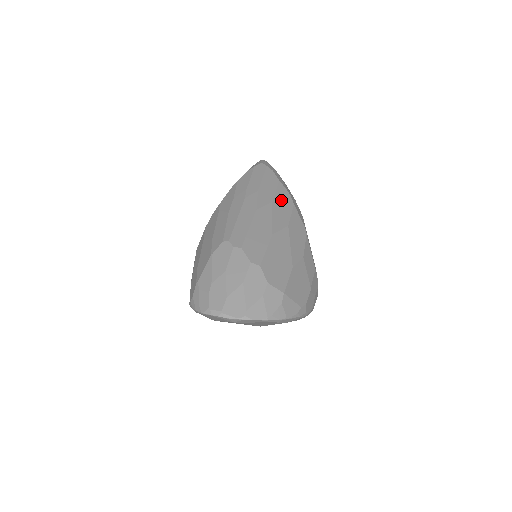
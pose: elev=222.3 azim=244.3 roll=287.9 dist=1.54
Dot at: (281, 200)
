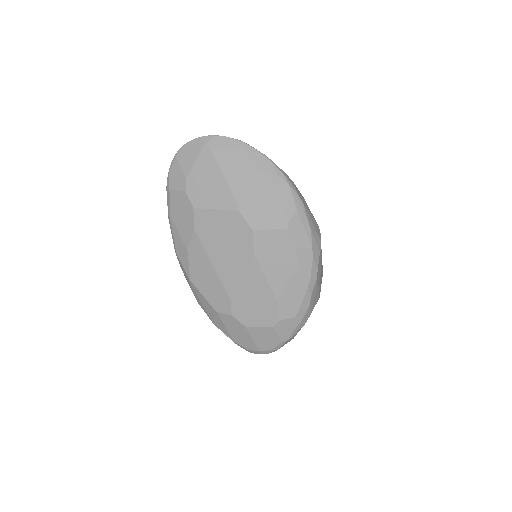
Dot at: occluded
